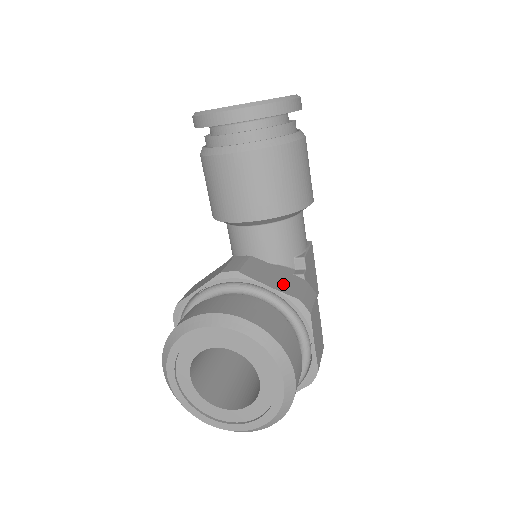
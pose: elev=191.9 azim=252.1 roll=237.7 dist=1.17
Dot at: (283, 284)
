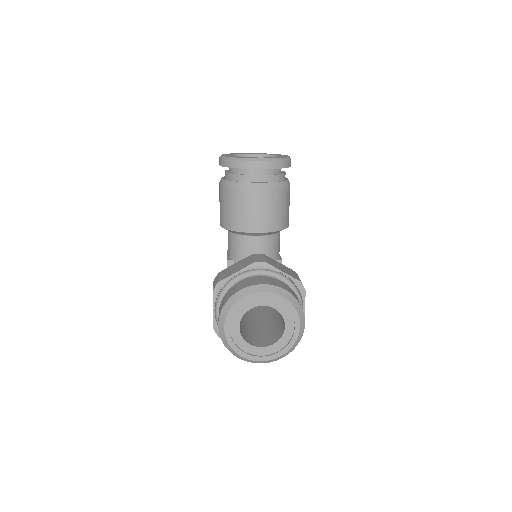
Dot at: (289, 272)
